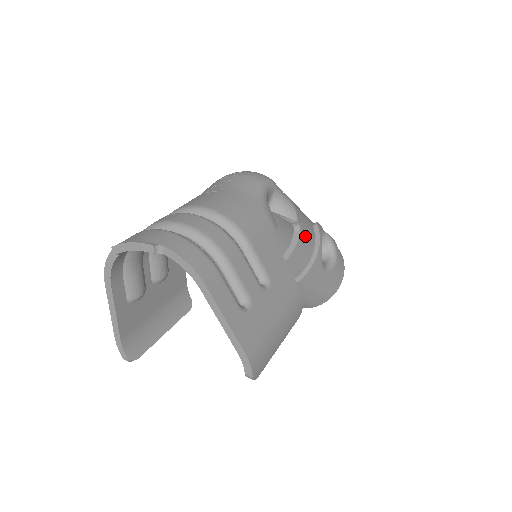
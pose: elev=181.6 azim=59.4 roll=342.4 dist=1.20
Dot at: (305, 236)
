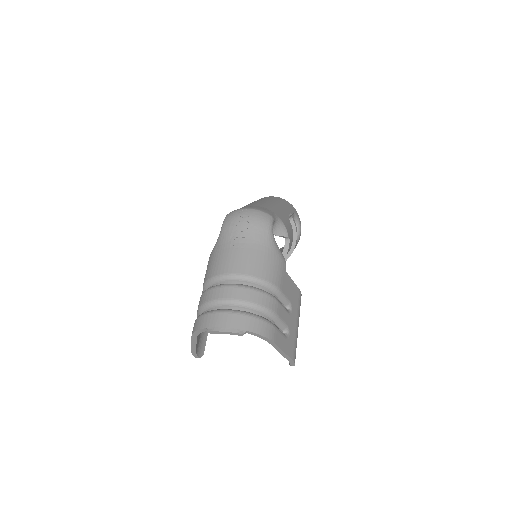
Dot at: (291, 239)
